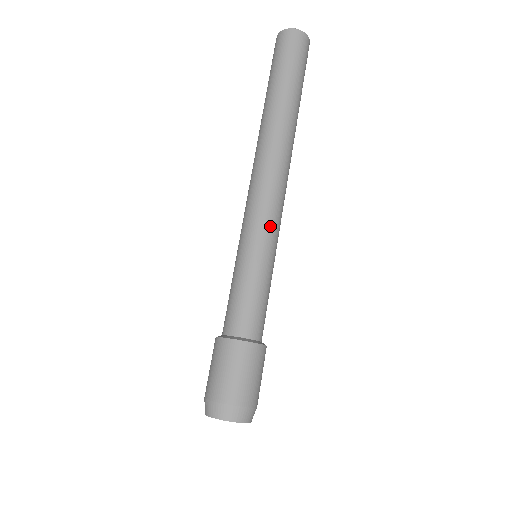
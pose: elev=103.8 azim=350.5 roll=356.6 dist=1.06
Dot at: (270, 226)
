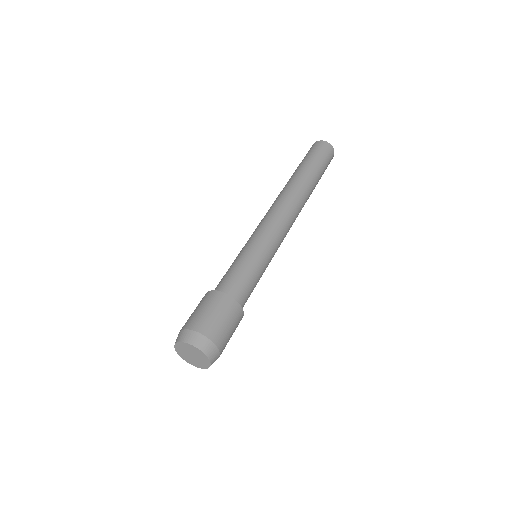
Dot at: (278, 243)
